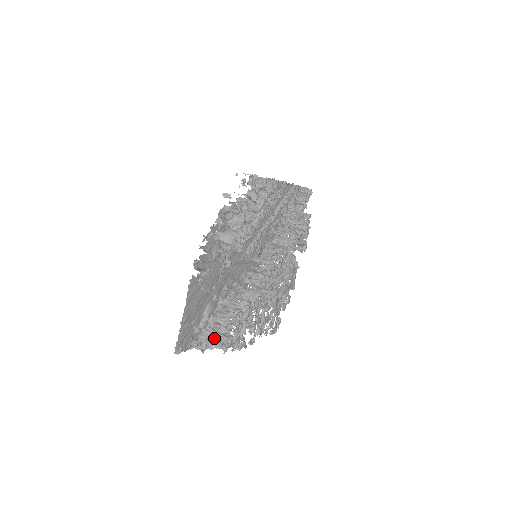
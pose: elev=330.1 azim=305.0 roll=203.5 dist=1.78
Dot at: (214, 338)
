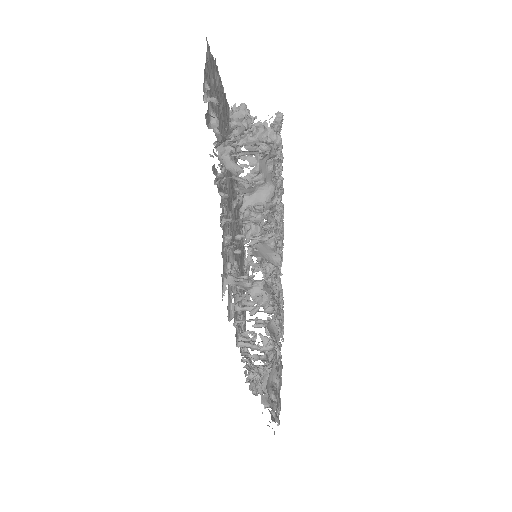
Dot at: occluded
